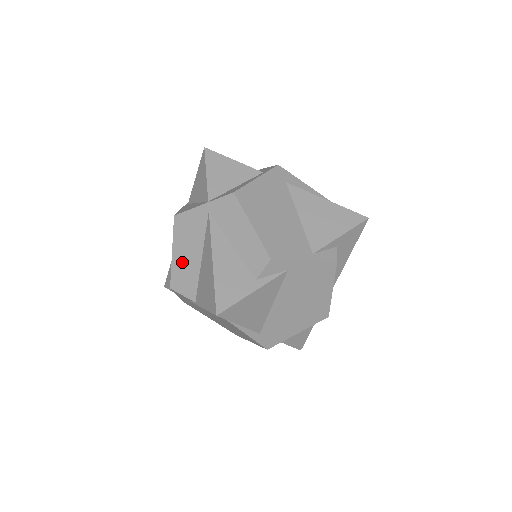
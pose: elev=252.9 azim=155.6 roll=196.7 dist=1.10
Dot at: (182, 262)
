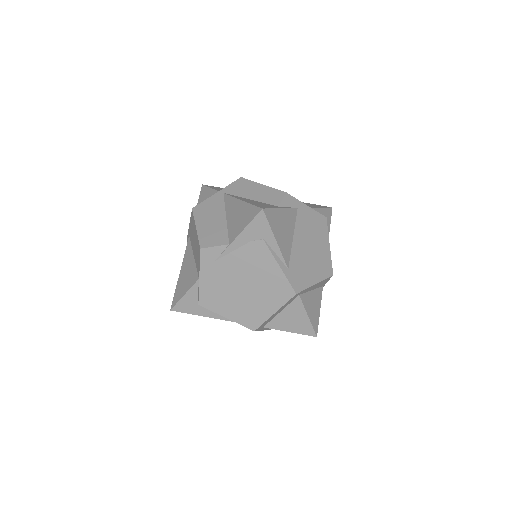
Dot at: (208, 228)
